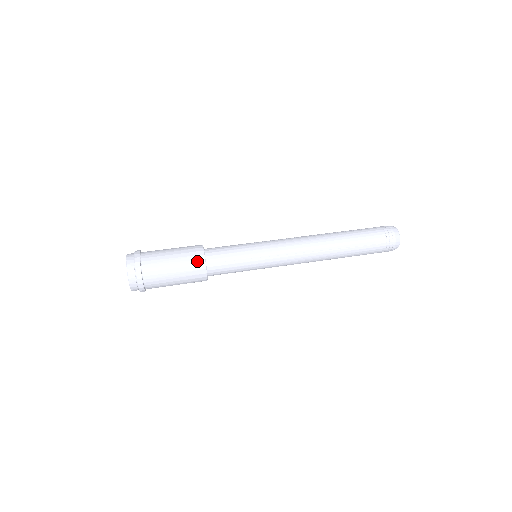
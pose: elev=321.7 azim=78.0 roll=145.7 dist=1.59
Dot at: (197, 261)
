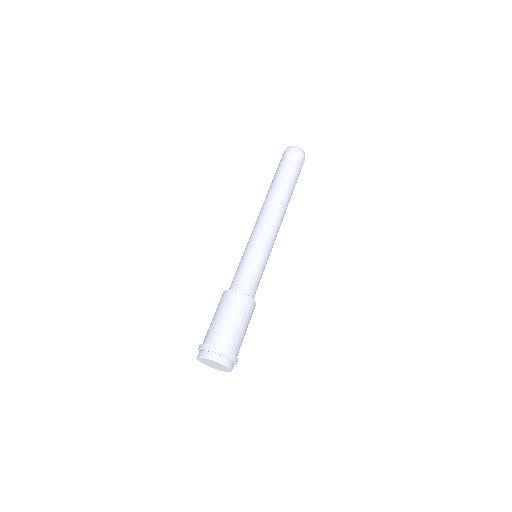
Dot at: (236, 298)
